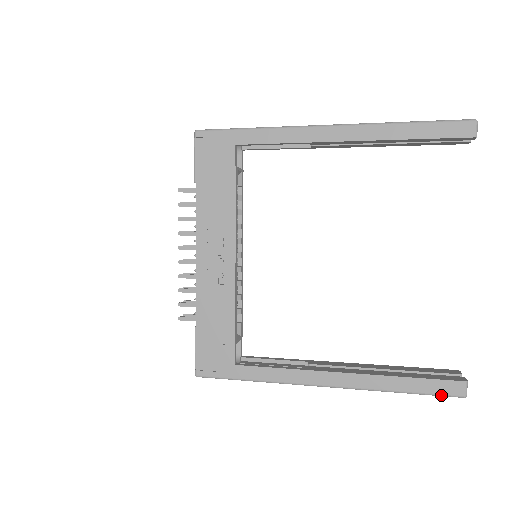
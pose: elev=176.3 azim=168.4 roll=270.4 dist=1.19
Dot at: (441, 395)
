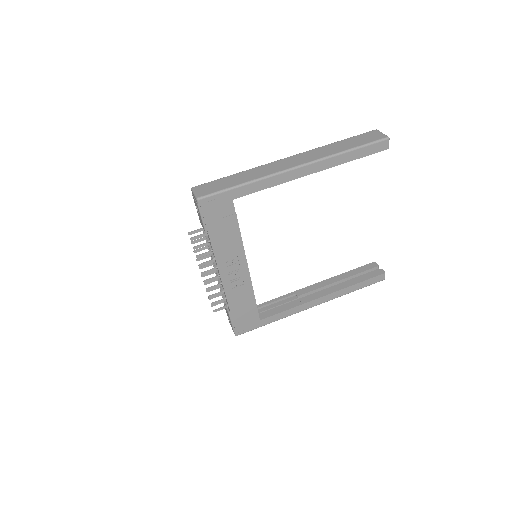
Dot at: occluded
